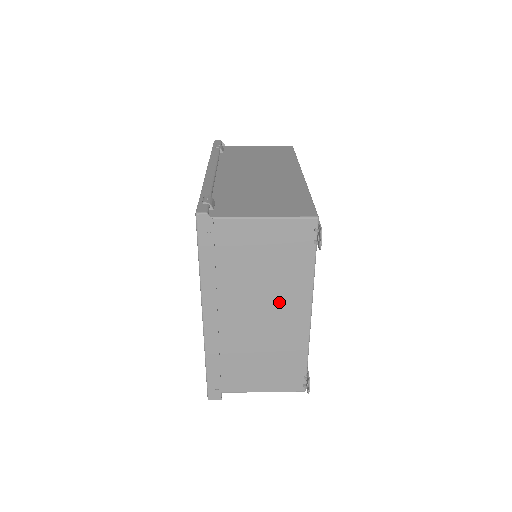
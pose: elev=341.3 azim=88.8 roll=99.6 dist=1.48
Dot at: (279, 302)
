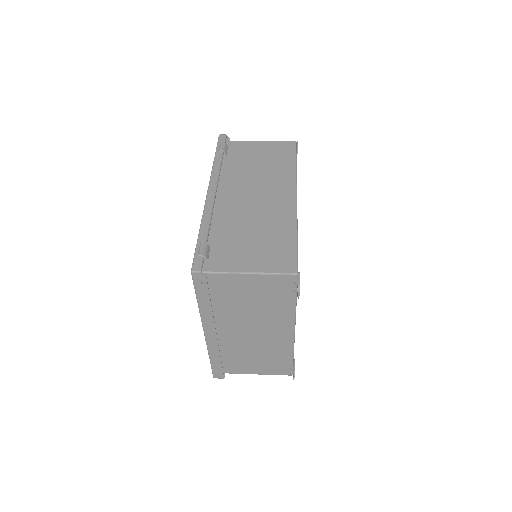
Dot at: (267, 324)
